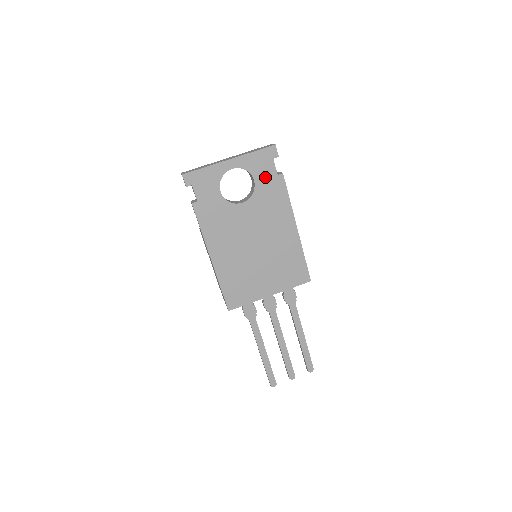
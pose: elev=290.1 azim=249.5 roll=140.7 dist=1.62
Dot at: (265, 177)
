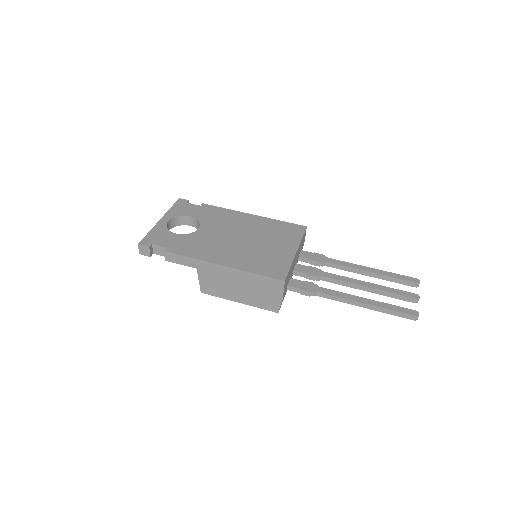
Dot at: (194, 211)
